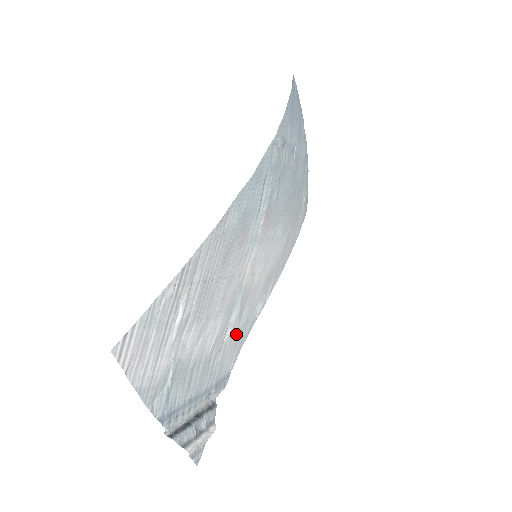
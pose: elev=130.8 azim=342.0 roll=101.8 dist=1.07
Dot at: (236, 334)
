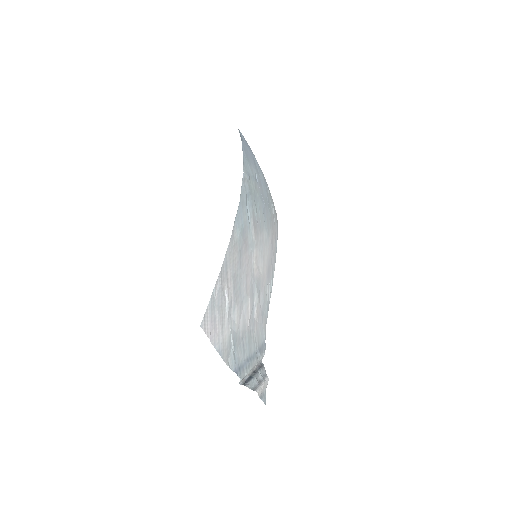
Dot at: (260, 313)
